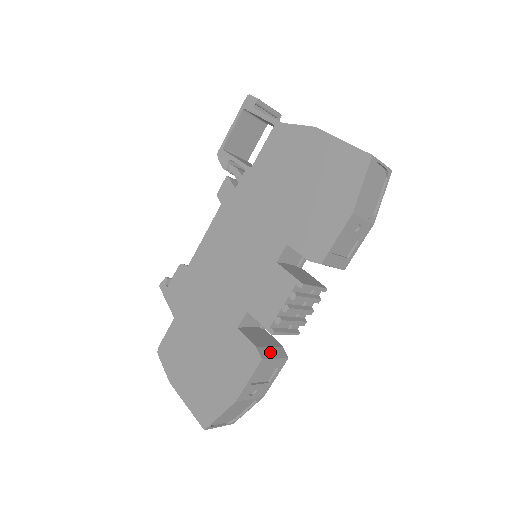
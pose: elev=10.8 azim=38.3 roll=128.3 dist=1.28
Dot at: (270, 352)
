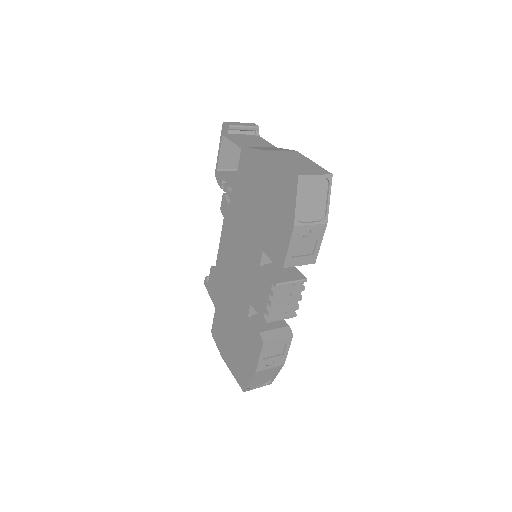
Dot at: (273, 334)
